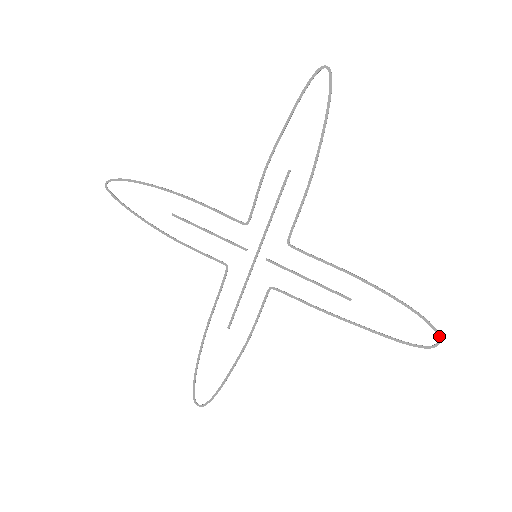
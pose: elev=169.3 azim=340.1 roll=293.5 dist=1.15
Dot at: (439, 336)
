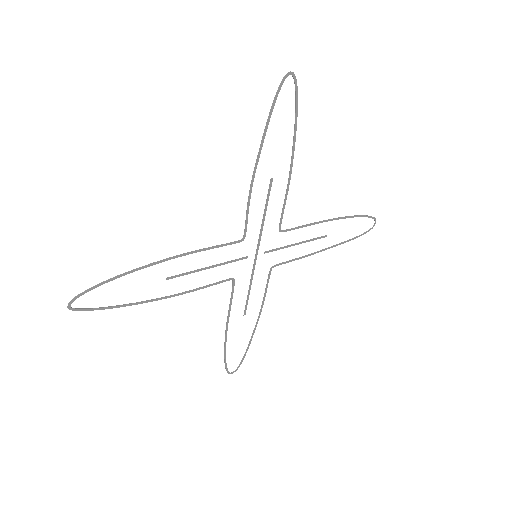
Dot at: occluded
